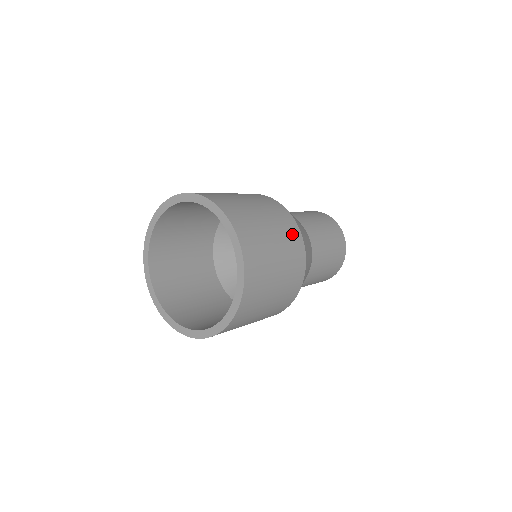
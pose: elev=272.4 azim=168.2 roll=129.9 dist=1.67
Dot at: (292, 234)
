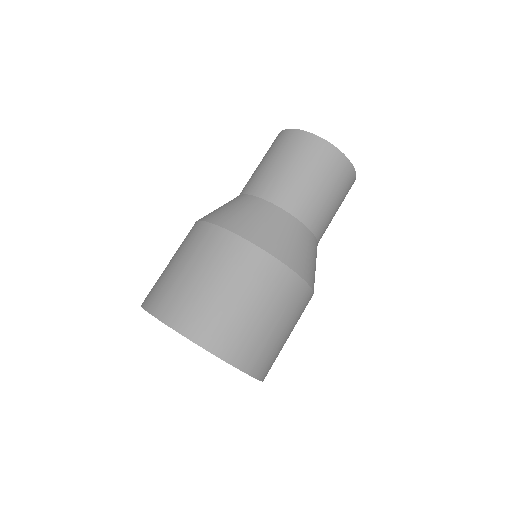
Dot at: (267, 275)
